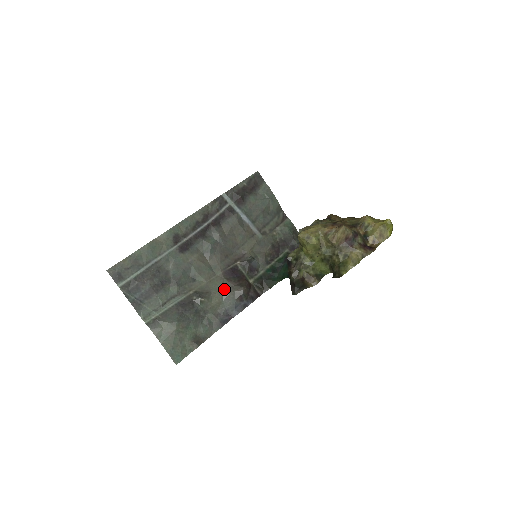
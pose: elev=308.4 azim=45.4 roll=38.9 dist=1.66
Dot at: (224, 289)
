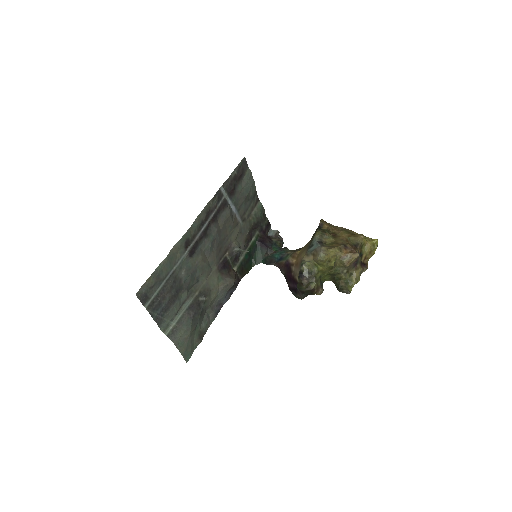
Dot at: (219, 283)
